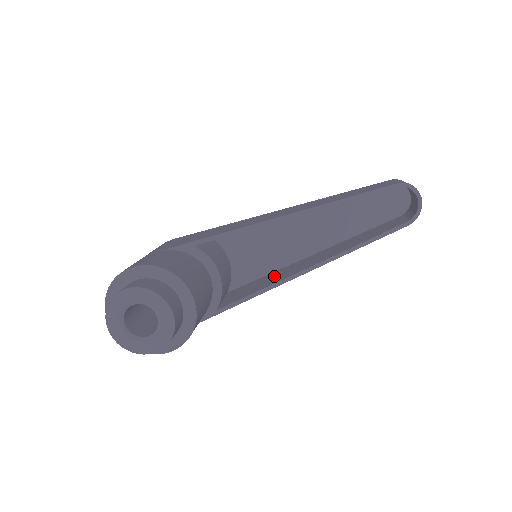
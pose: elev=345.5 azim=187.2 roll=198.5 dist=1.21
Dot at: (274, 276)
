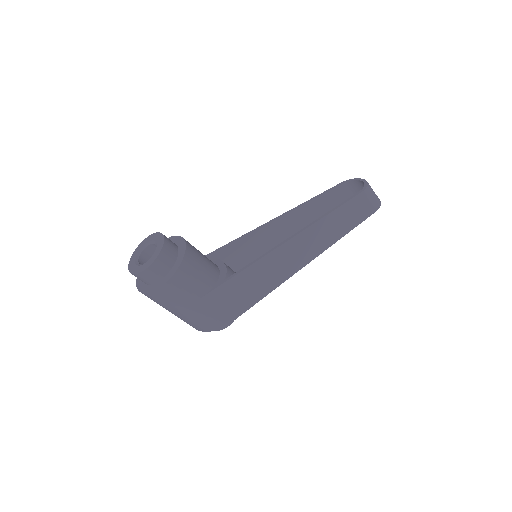
Dot at: (277, 265)
